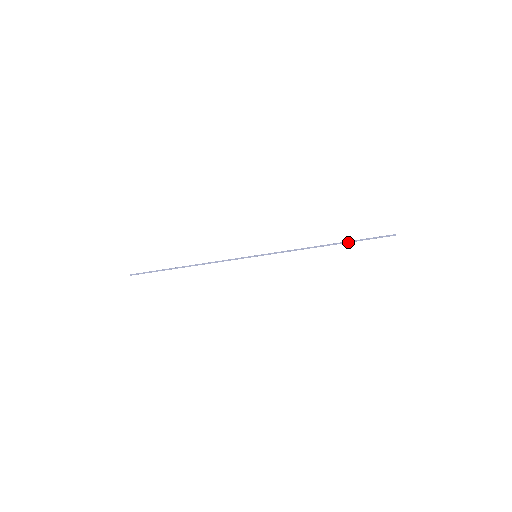
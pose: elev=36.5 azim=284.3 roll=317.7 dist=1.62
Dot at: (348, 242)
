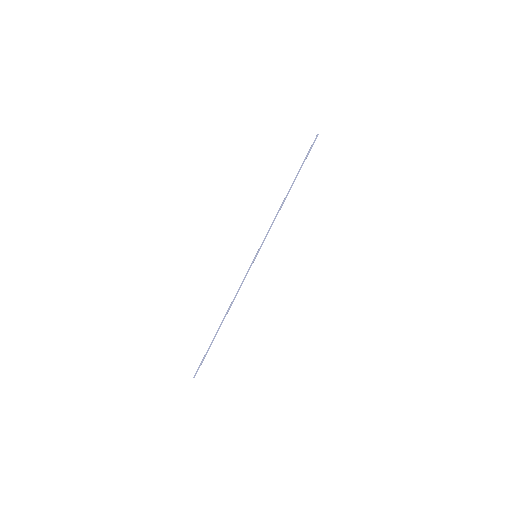
Dot at: (297, 174)
